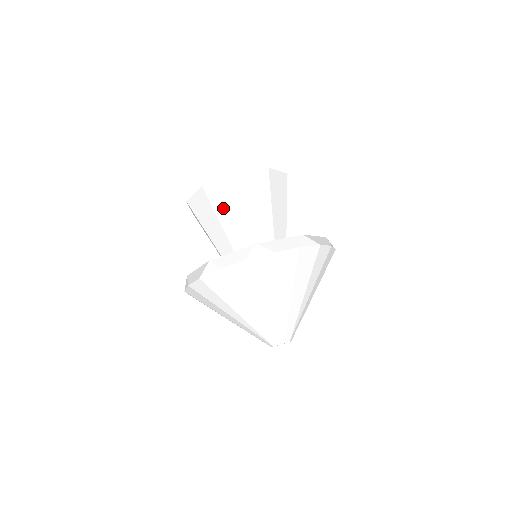
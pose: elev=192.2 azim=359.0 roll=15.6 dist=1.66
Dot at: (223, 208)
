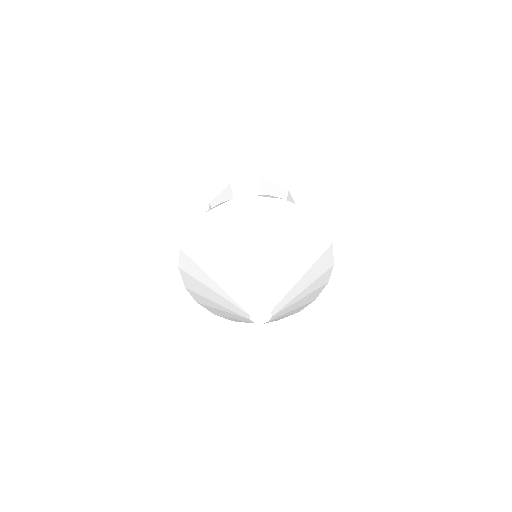
Dot at: occluded
